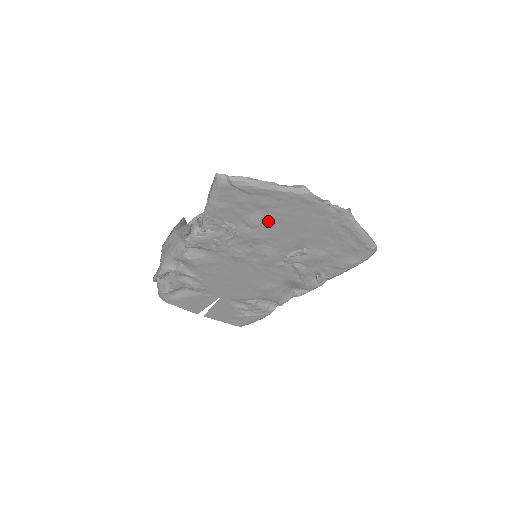
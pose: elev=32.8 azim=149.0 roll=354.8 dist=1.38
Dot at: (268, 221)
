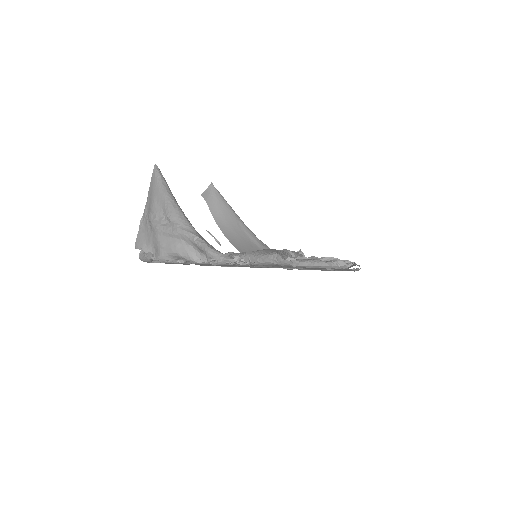
Dot at: occluded
